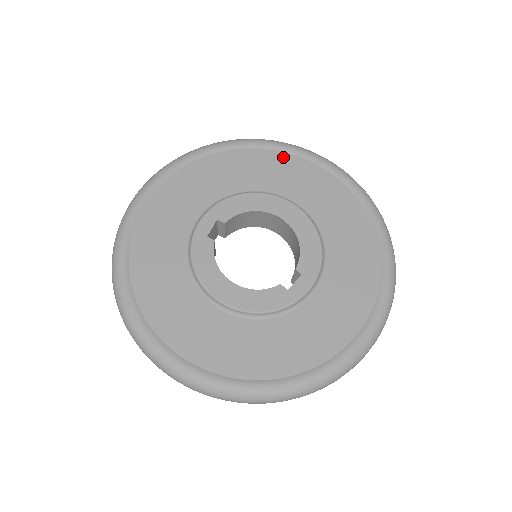
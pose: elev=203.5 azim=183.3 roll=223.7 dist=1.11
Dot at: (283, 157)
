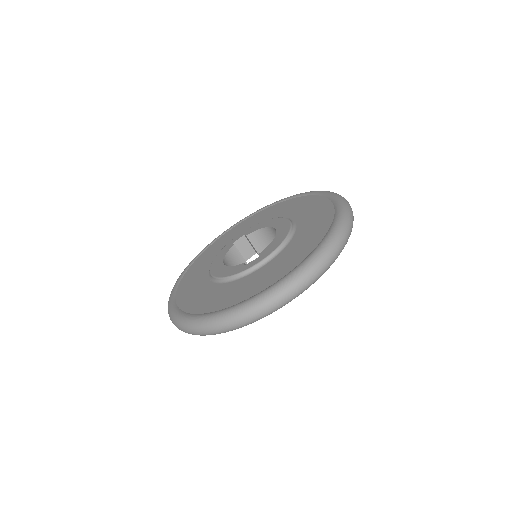
Dot at: (309, 198)
